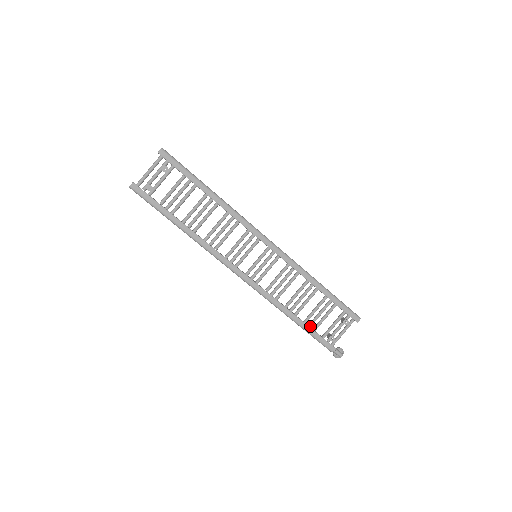
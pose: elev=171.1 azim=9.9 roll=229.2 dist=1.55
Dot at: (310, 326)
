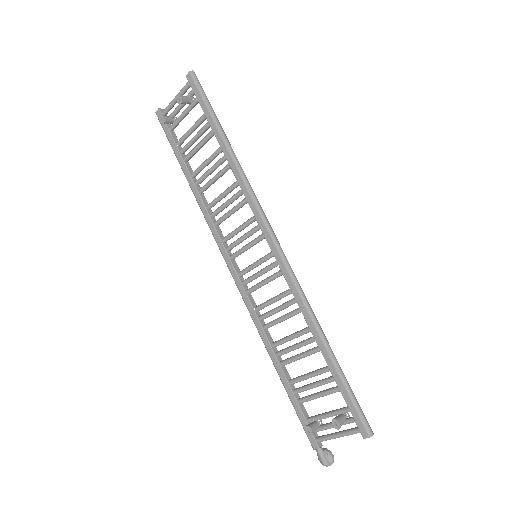
Dot at: (295, 392)
